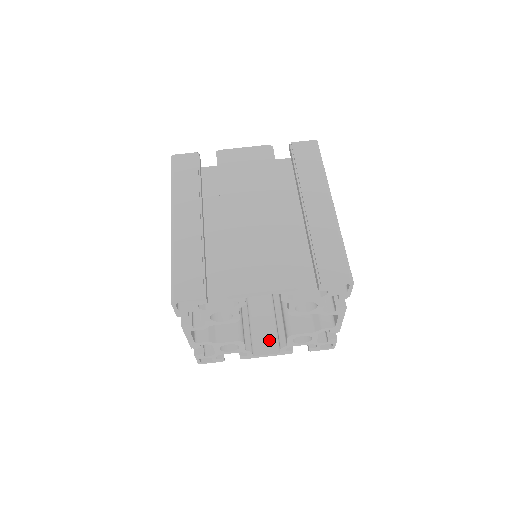
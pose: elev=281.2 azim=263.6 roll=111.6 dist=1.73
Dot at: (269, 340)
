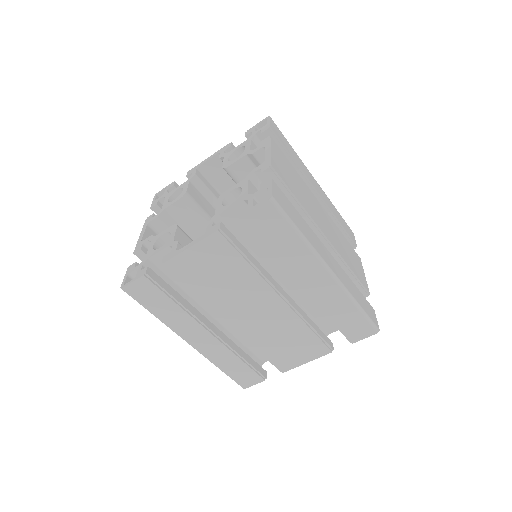
Dot at: occluded
